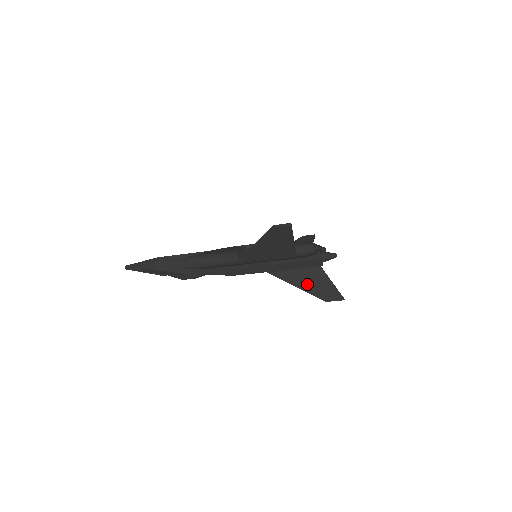
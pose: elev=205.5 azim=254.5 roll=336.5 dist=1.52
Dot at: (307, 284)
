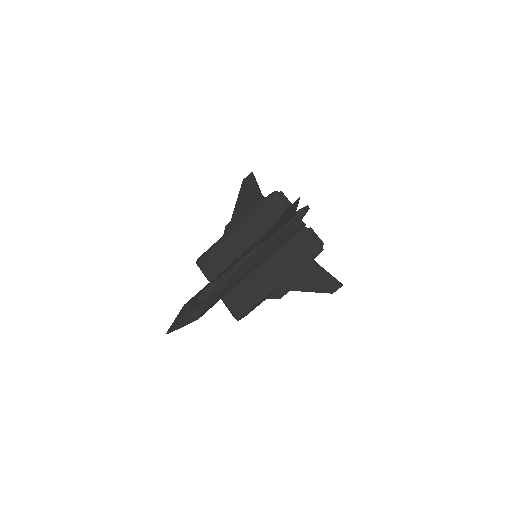
Dot at: (279, 223)
